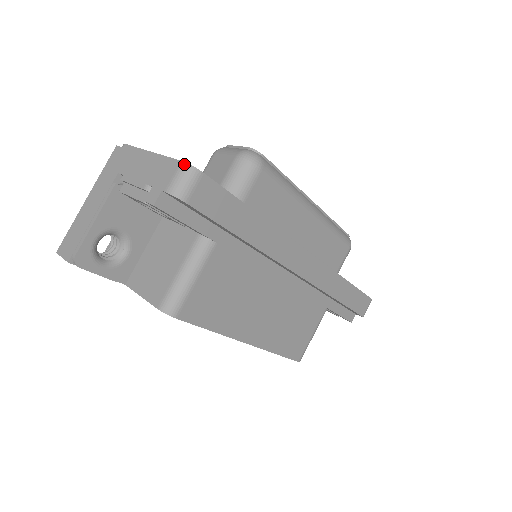
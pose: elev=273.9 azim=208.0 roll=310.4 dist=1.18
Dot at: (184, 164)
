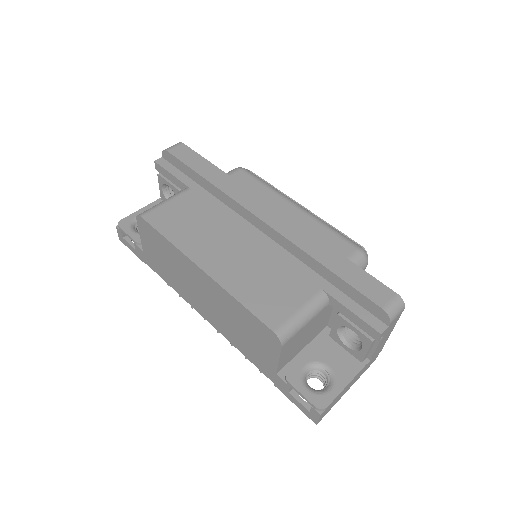
Dot at: occluded
